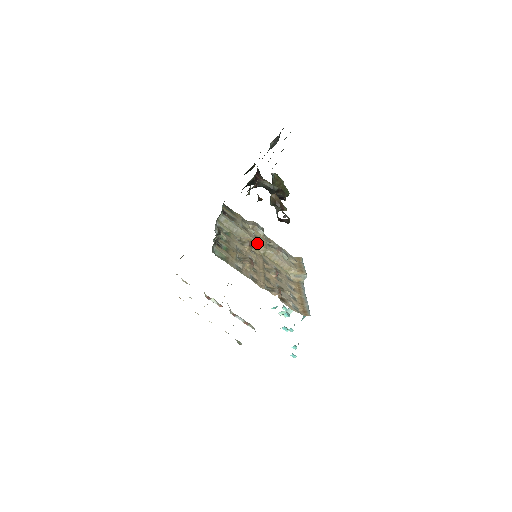
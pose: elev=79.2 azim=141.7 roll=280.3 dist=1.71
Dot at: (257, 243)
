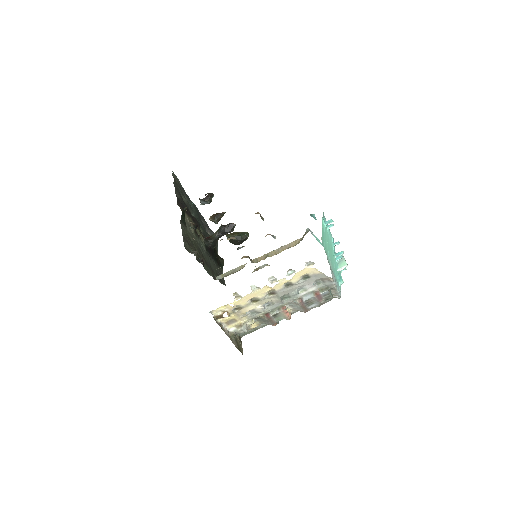
Dot at: (255, 259)
